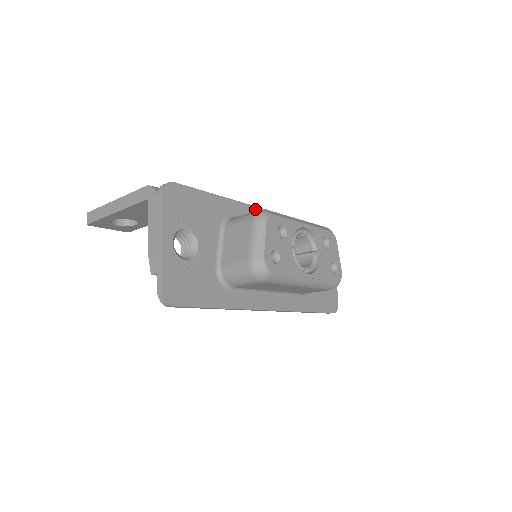
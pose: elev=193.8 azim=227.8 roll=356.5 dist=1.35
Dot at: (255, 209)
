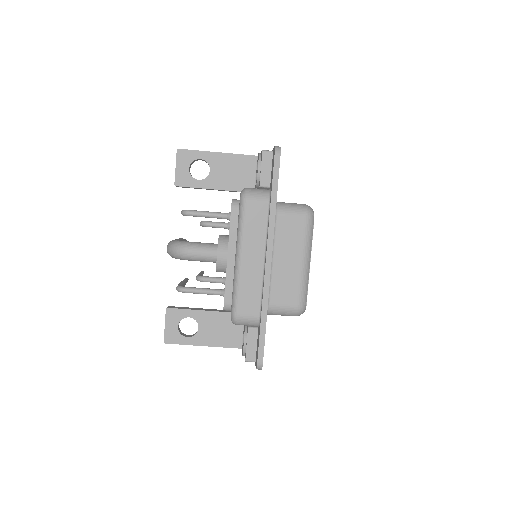
Dot at: occluded
